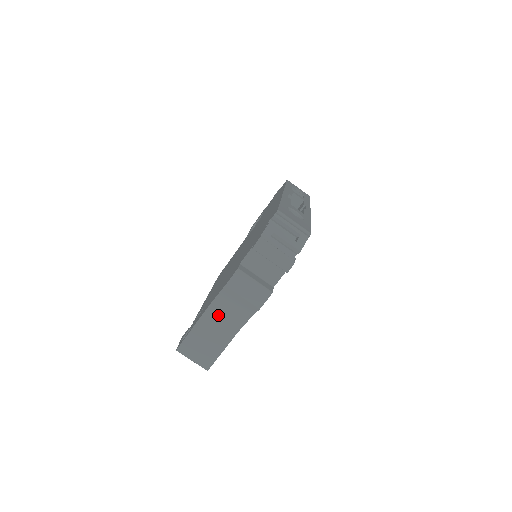
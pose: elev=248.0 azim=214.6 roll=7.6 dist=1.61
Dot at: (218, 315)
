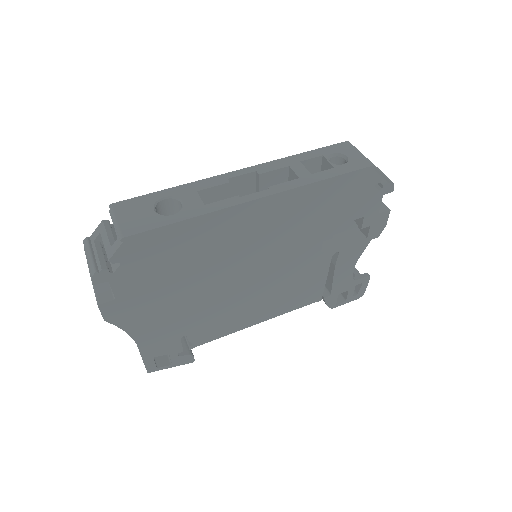
Dot at: occluded
